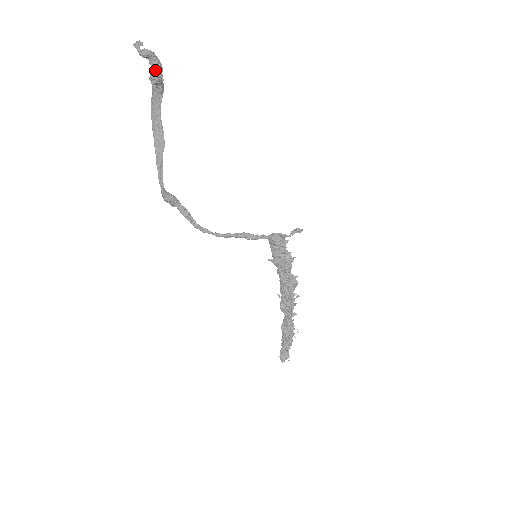
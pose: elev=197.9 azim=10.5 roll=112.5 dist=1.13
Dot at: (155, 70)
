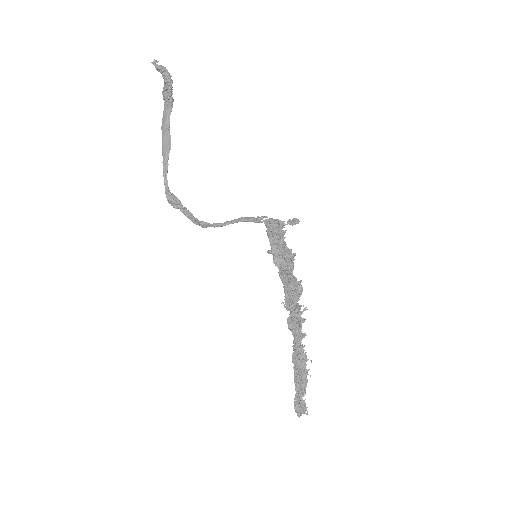
Dot at: (167, 82)
